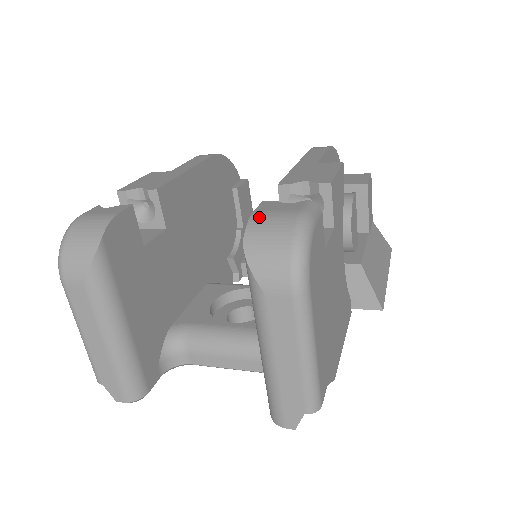
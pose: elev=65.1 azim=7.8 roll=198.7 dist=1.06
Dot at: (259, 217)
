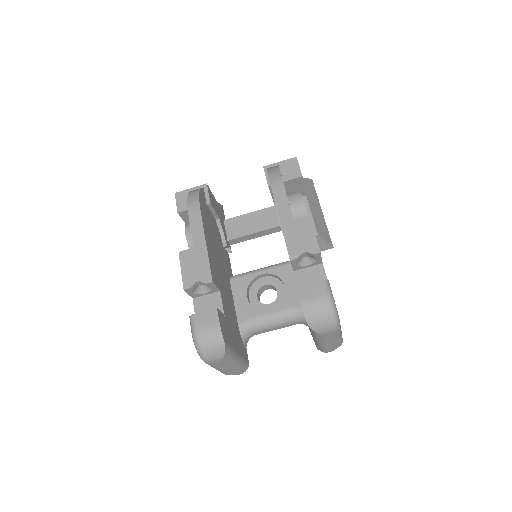
Dot at: (307, 306)
